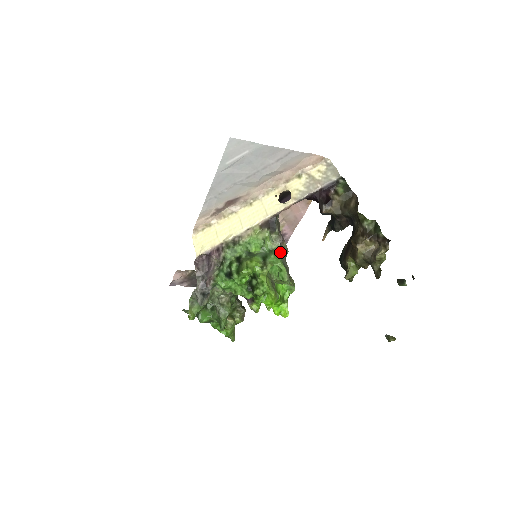
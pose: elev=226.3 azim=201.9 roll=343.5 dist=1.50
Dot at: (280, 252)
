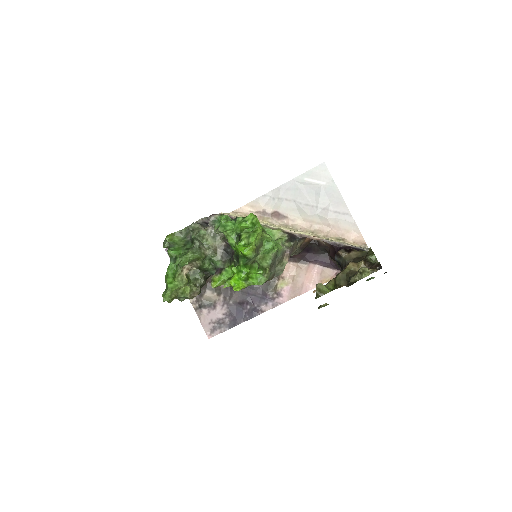
Dot at: (281, 250)
